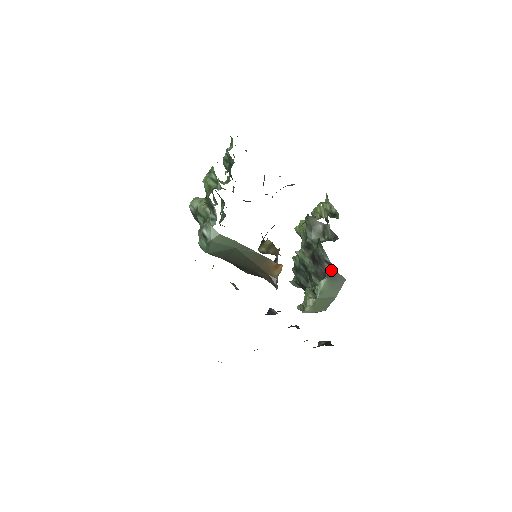
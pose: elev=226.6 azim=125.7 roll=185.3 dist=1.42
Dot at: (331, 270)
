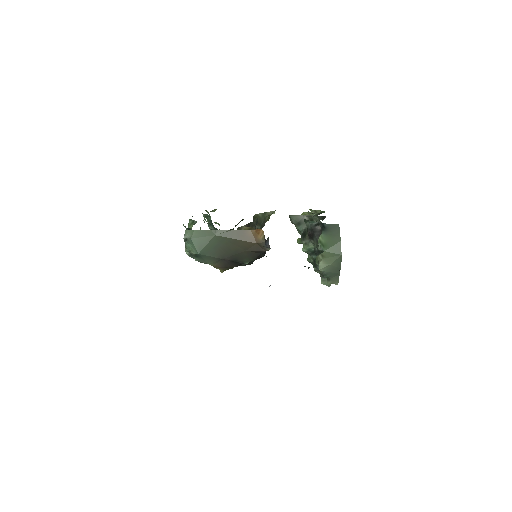
Dot at: (322, 226)
